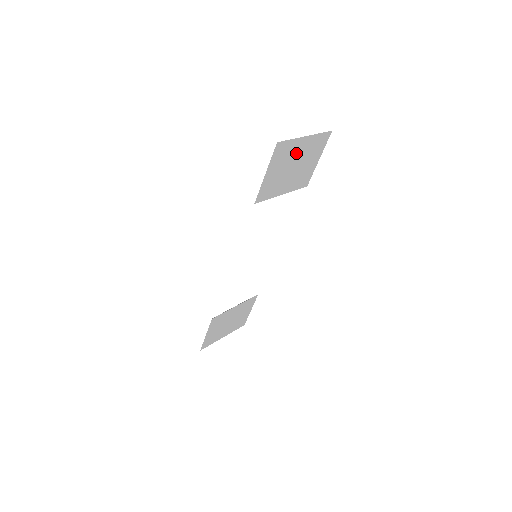
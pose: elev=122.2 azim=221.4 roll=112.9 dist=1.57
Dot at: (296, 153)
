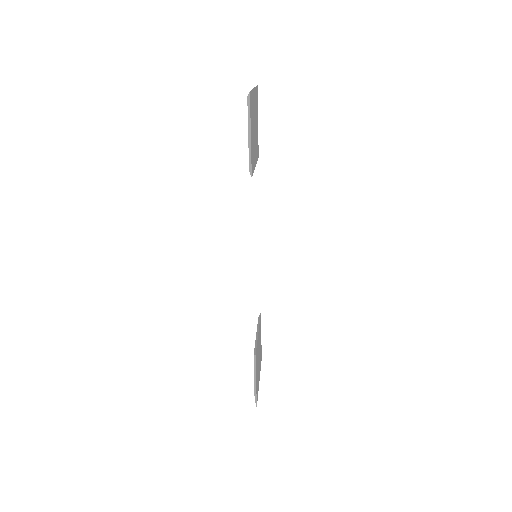
Dot at: (253, 110)
